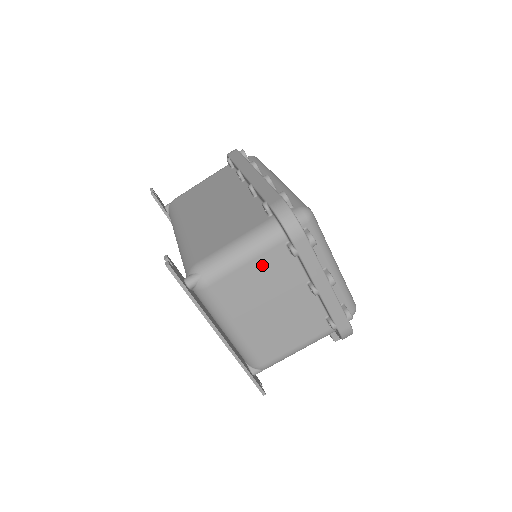
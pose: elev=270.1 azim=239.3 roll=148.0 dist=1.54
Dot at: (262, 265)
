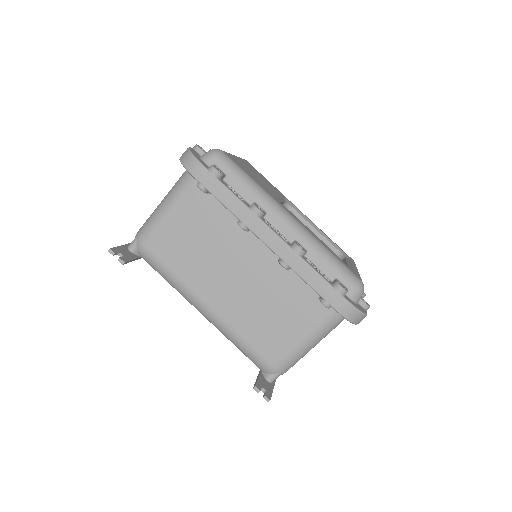
Dot at: occluded
